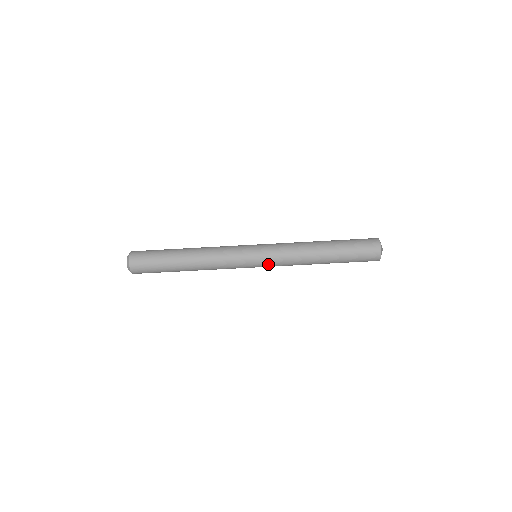
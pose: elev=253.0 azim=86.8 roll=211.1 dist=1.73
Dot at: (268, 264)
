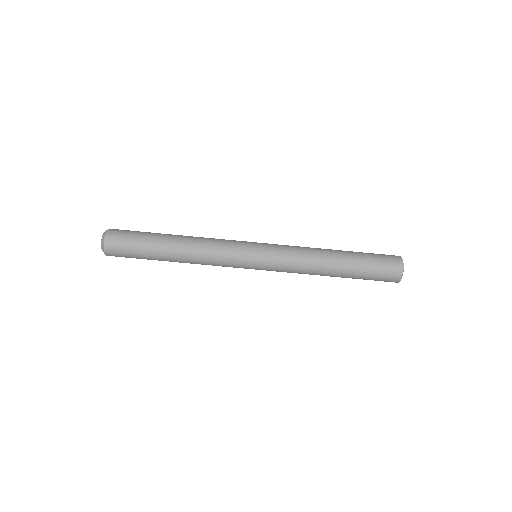
Dot at: (269, 269)
